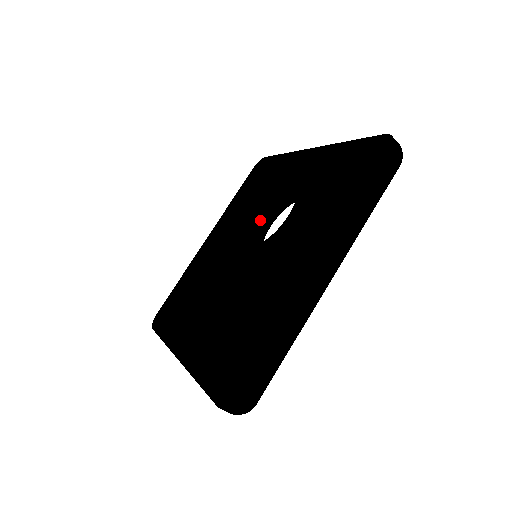
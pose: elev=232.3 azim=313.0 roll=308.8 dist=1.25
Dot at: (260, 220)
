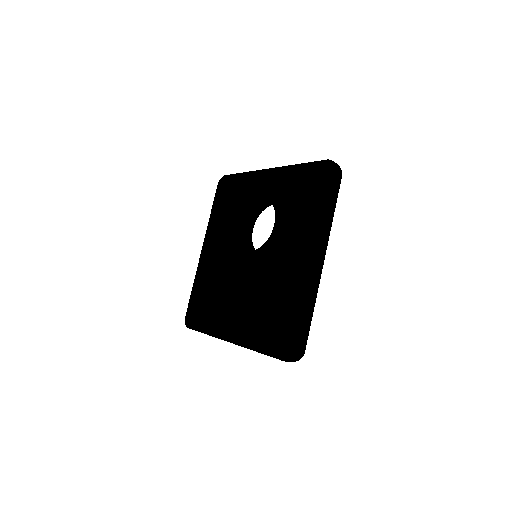
Dot at: (245, 228)
